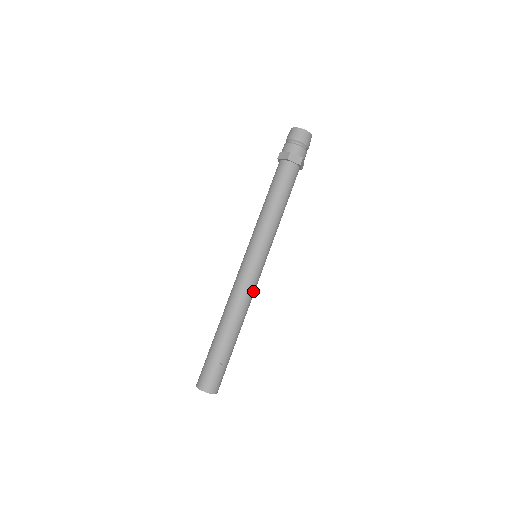
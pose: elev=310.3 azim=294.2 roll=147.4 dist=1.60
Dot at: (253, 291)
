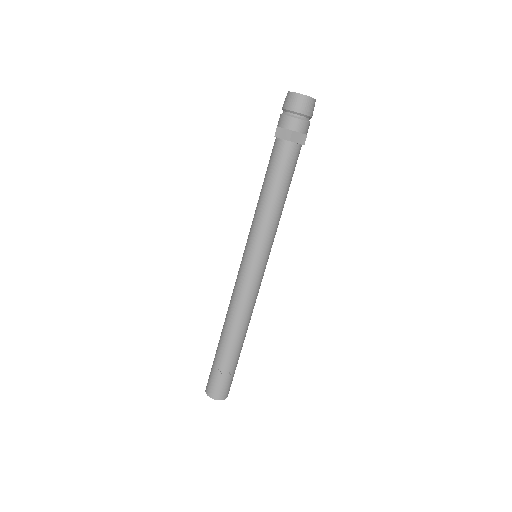
Dot at: (248, 296)
